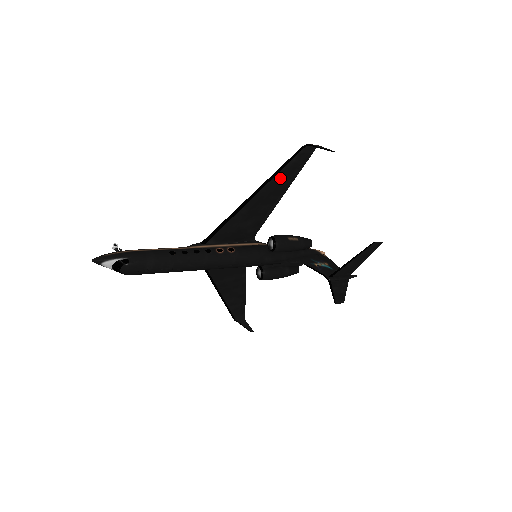
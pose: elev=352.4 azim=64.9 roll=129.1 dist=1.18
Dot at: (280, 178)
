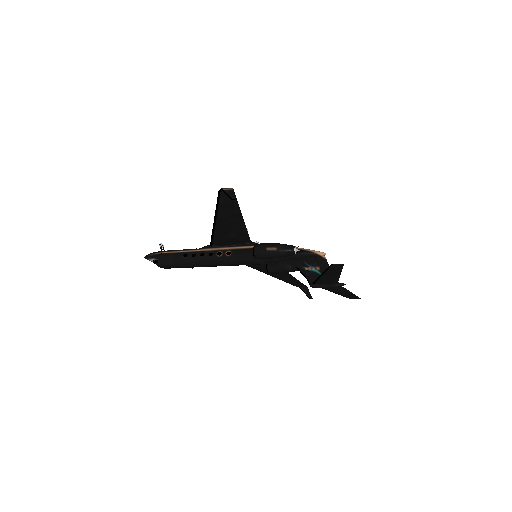
Dot at: (224, 210)
